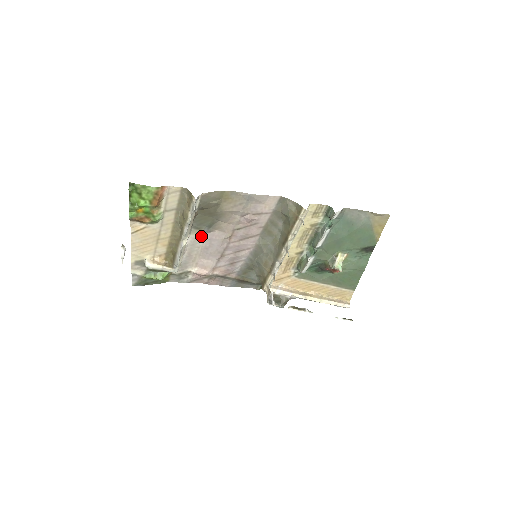
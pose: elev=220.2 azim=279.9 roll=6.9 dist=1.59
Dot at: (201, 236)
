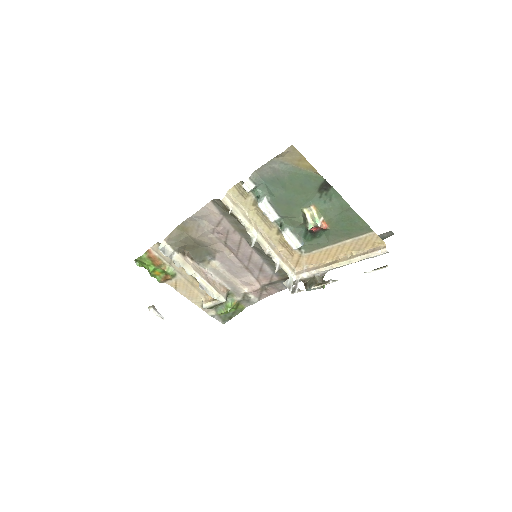
Dot at: (214, 264)
